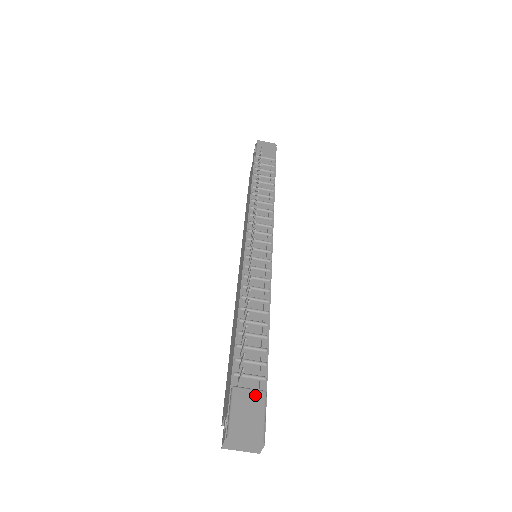
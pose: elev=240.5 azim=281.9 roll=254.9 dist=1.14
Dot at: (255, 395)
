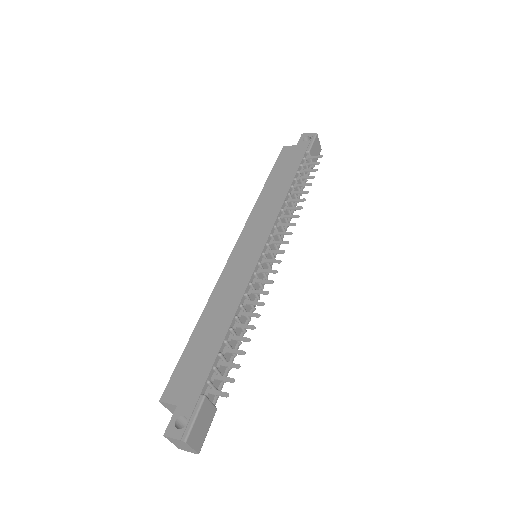
Dot at: (212, 410)
